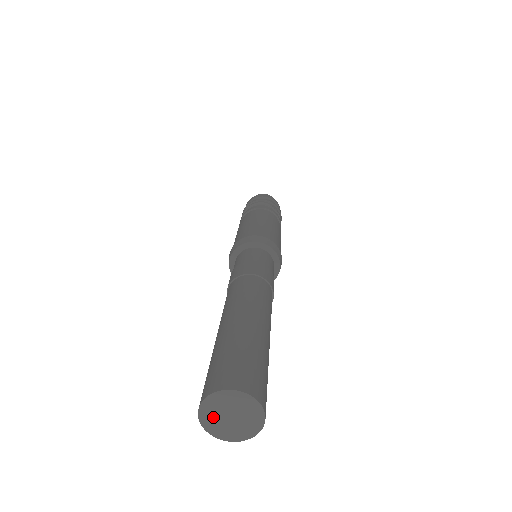
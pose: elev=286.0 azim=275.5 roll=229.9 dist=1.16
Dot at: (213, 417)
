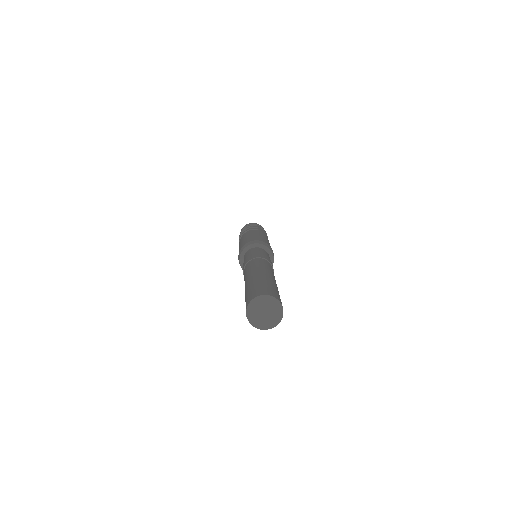
Dot at: (259, 321)
